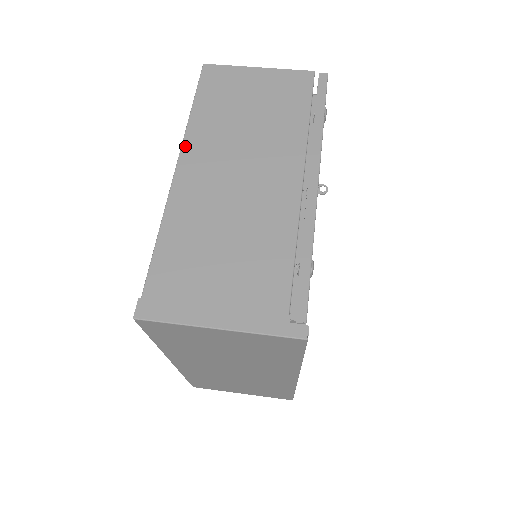
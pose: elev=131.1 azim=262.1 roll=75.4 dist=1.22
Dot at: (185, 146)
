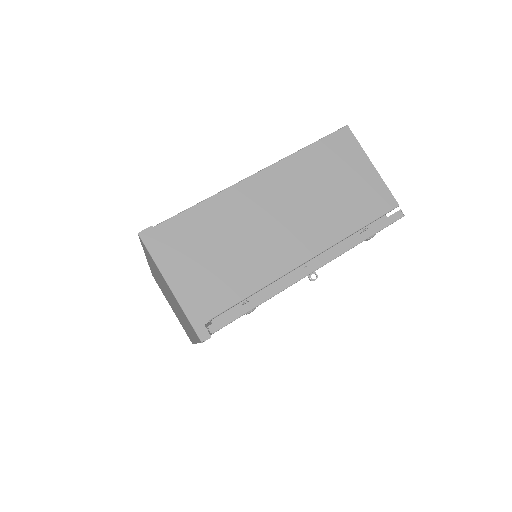
Dot at: (274, 167)
